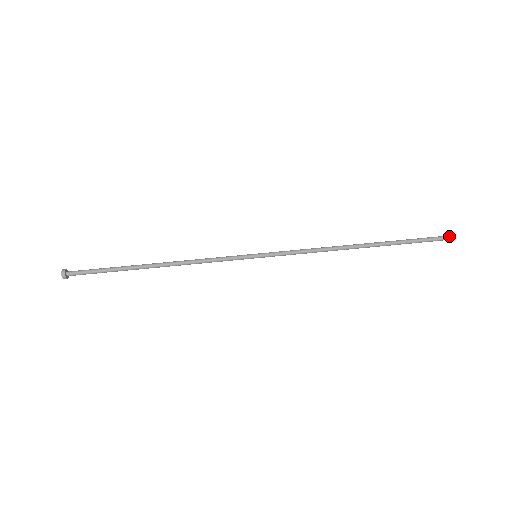
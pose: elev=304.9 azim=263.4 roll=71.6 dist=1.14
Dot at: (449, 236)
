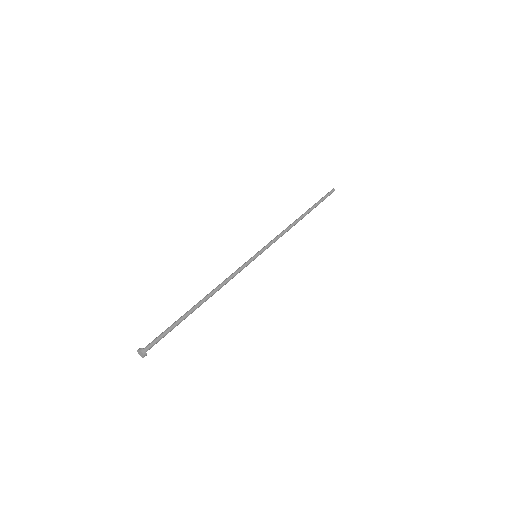
Dot at: (333, 189)
